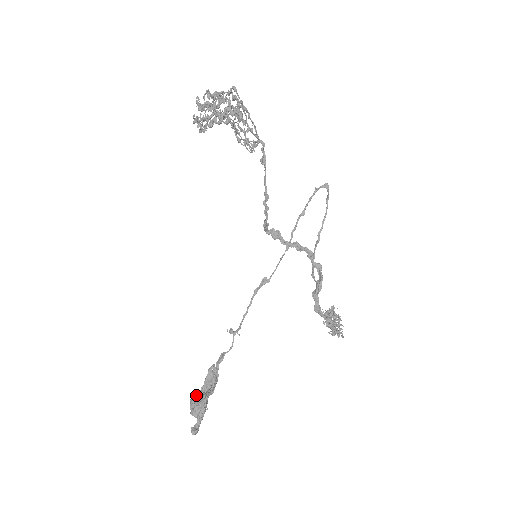
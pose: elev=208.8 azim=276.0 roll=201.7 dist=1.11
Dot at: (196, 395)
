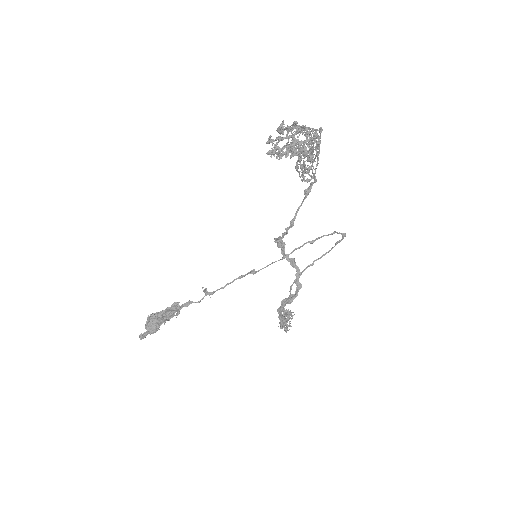
Dot at: (155, 315)
